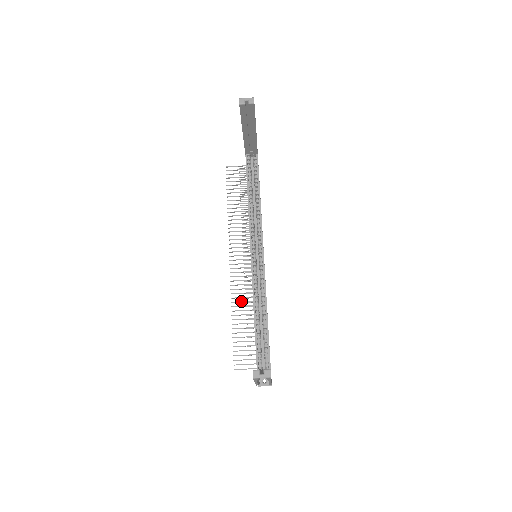
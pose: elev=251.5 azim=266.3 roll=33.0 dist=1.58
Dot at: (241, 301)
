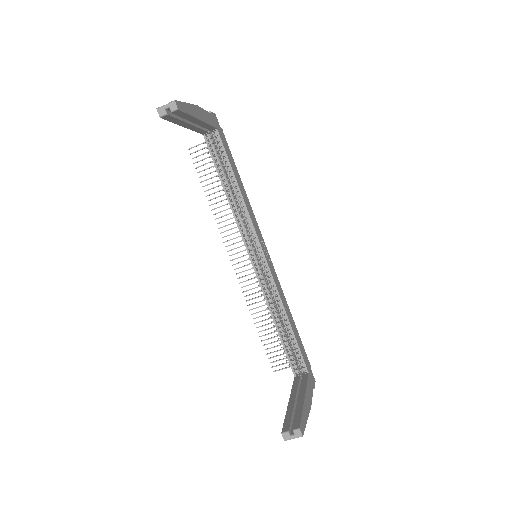
Dot at: (257, 302)
